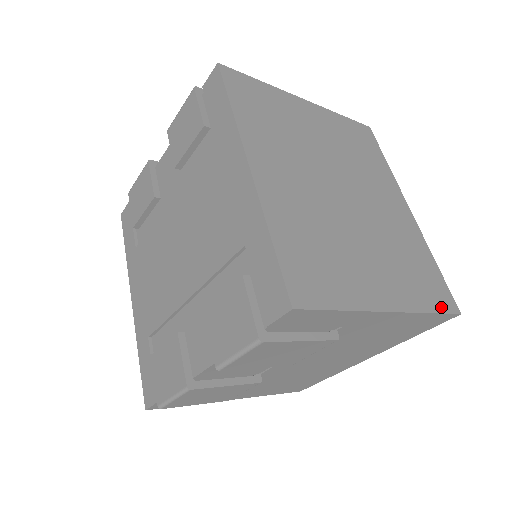
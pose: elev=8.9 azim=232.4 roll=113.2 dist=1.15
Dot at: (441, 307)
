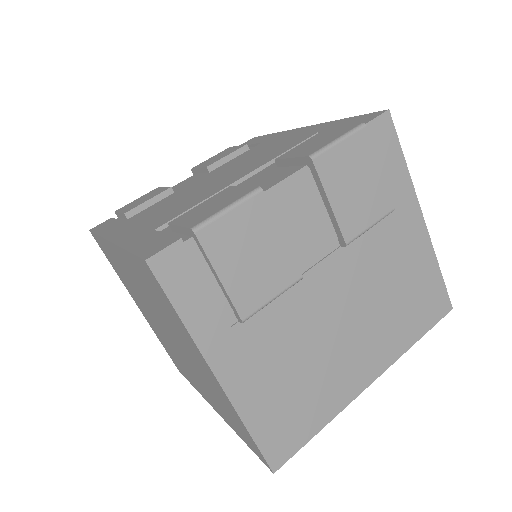
Dot at: occluded
